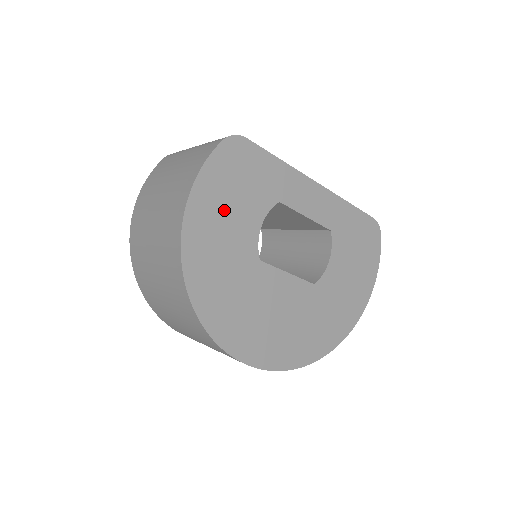
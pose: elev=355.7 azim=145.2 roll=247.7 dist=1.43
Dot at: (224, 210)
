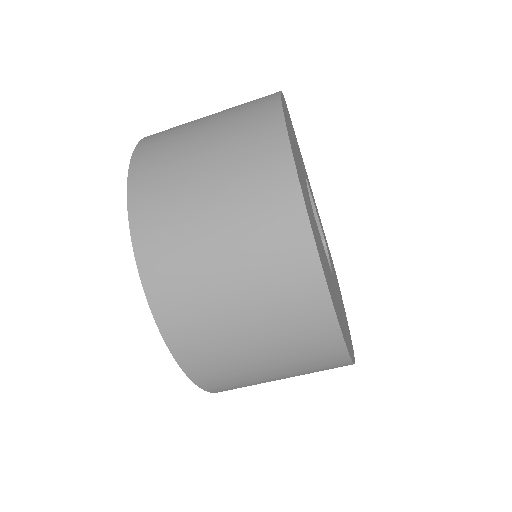
Dot at: (294, 143)
